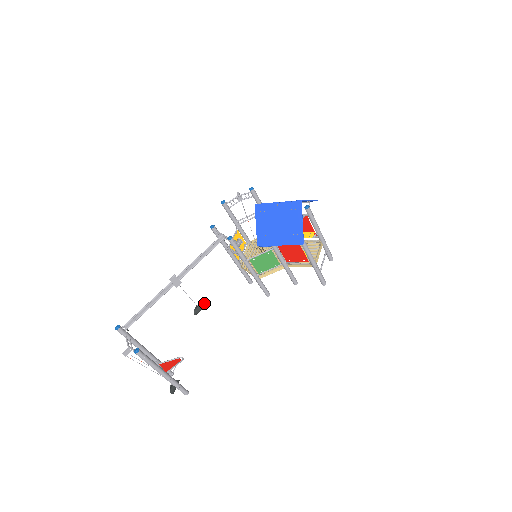
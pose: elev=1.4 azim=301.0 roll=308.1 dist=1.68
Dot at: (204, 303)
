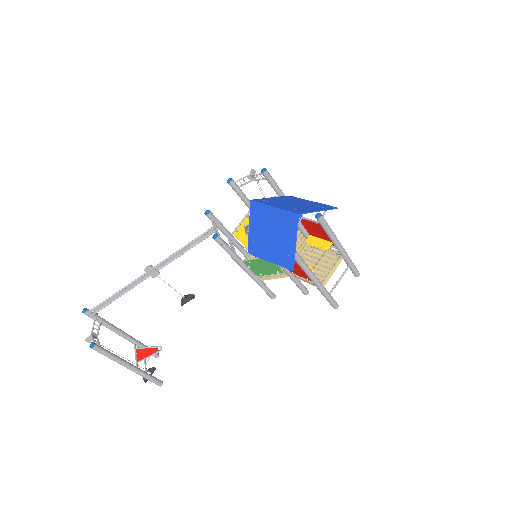
Dot at: (193, 294)
